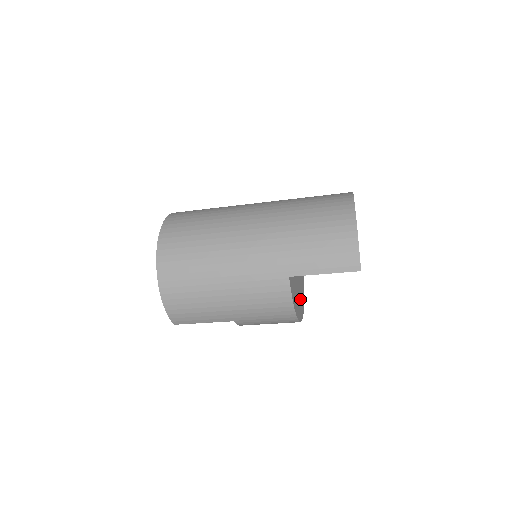
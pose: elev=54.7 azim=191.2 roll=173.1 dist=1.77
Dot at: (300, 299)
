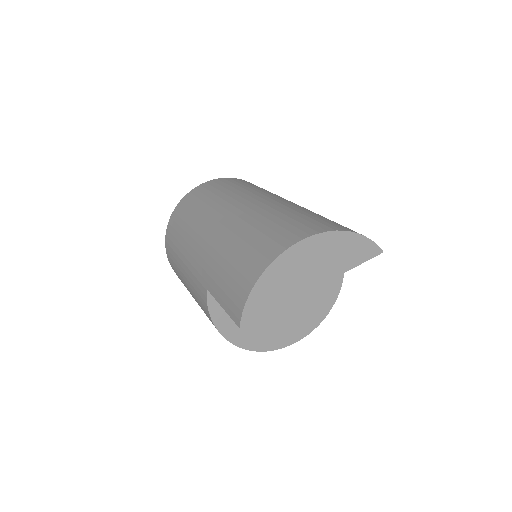
Dot at: (273, 328)
